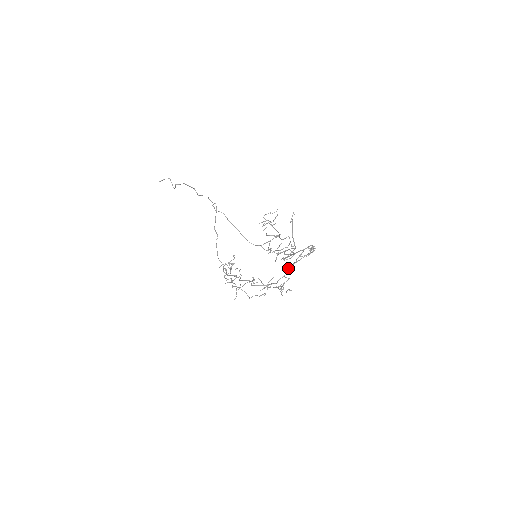
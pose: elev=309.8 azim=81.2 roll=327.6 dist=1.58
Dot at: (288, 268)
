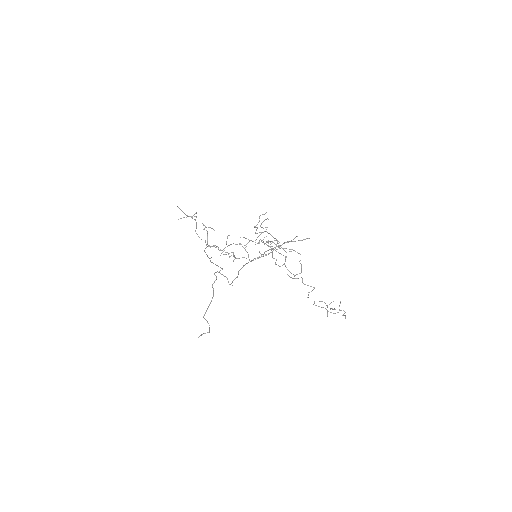
Dot at: (281, 245)
